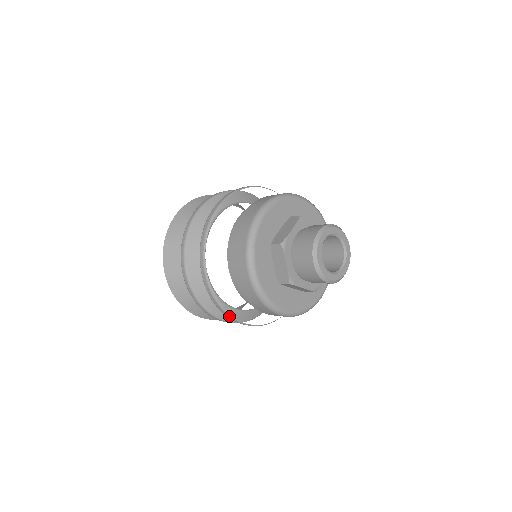
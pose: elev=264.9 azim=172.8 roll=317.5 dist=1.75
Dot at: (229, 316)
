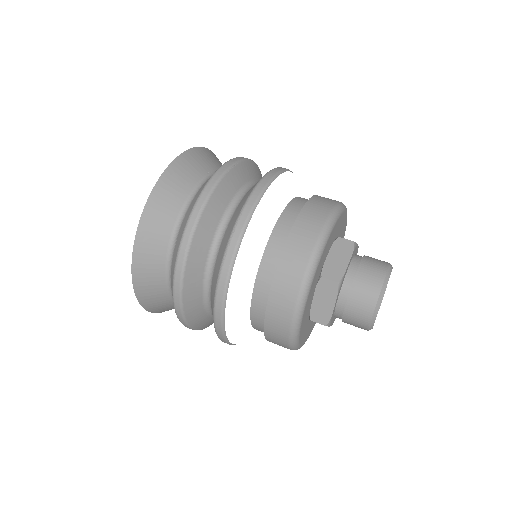
Dot at: (226, 341)
